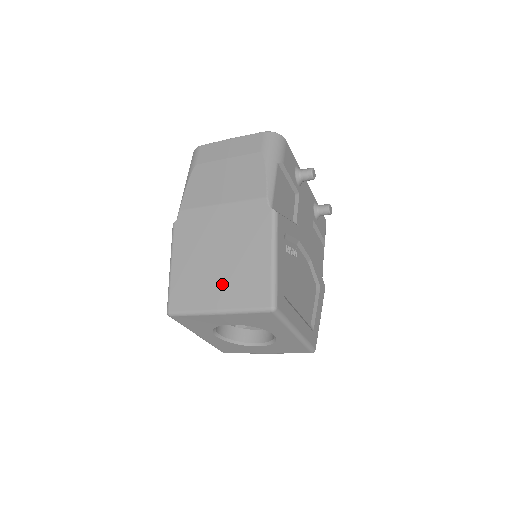
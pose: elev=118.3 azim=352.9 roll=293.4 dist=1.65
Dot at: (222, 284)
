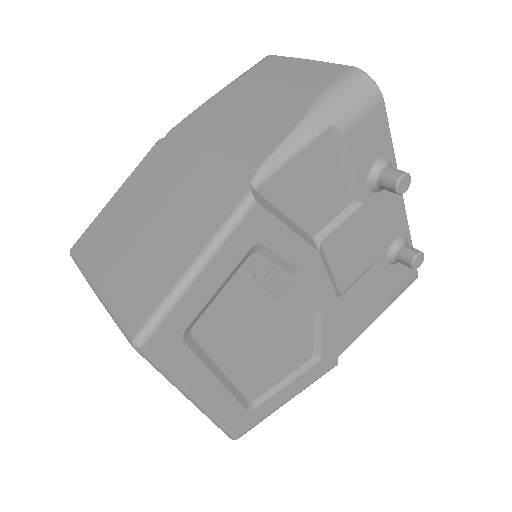
Dot at: (125, 257)
